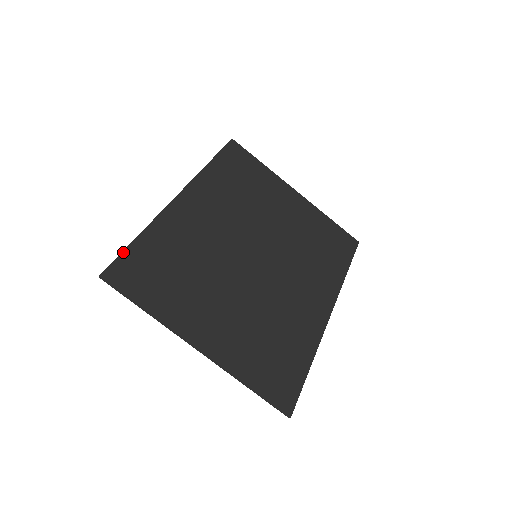
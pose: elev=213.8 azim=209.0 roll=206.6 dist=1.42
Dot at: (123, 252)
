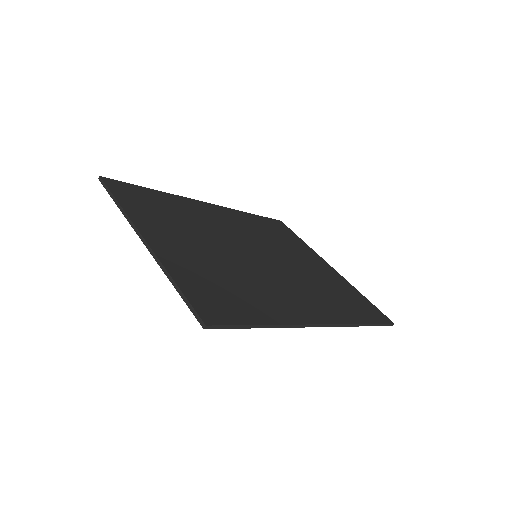
Dot at: (131, 184)
